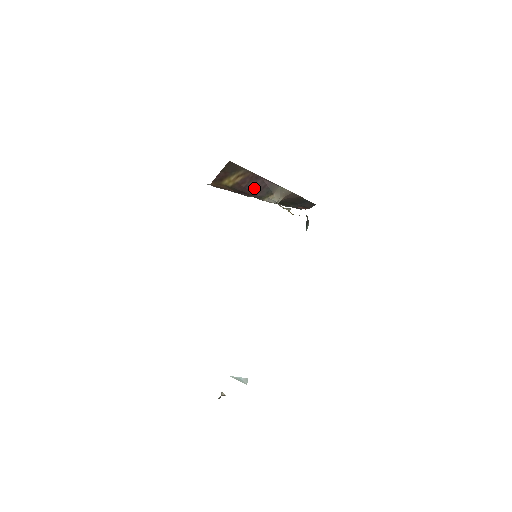
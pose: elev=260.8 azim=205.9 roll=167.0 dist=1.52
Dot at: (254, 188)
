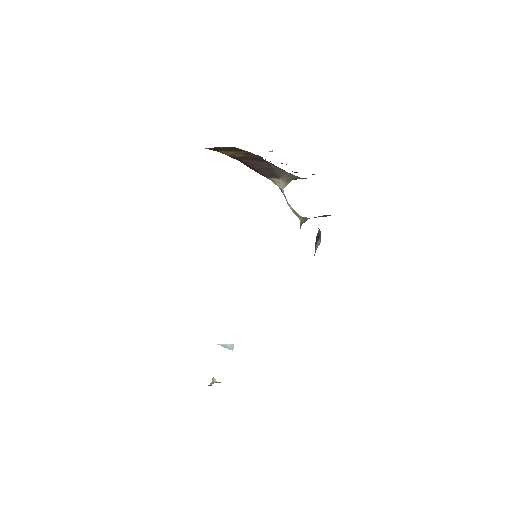
Dot at: (256, 166)
